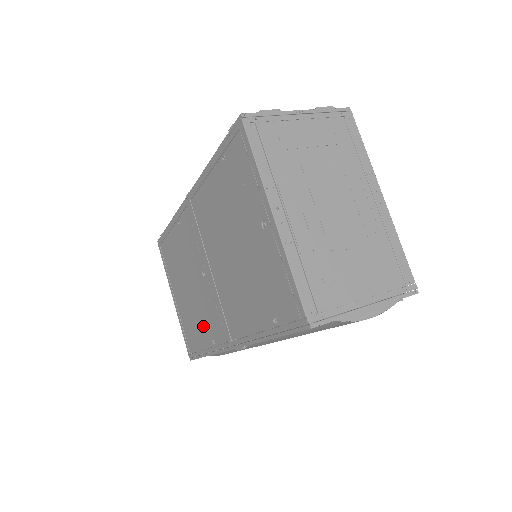
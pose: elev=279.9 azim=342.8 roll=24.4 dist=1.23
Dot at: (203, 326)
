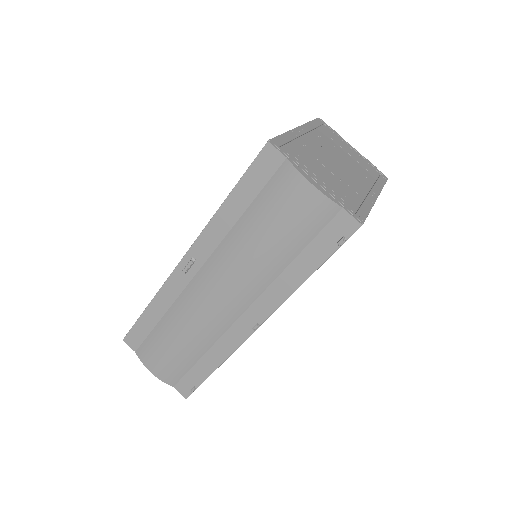
Dot at: occluded
